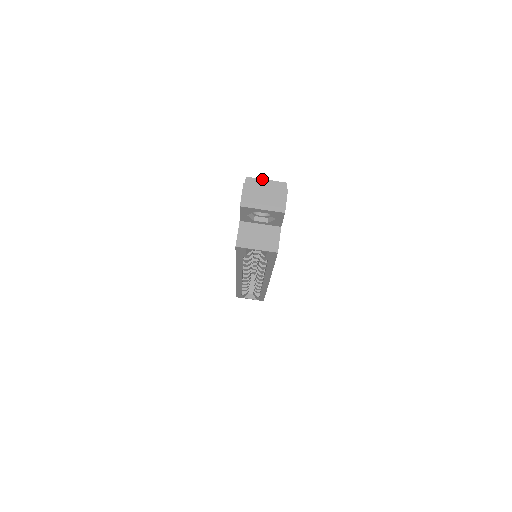
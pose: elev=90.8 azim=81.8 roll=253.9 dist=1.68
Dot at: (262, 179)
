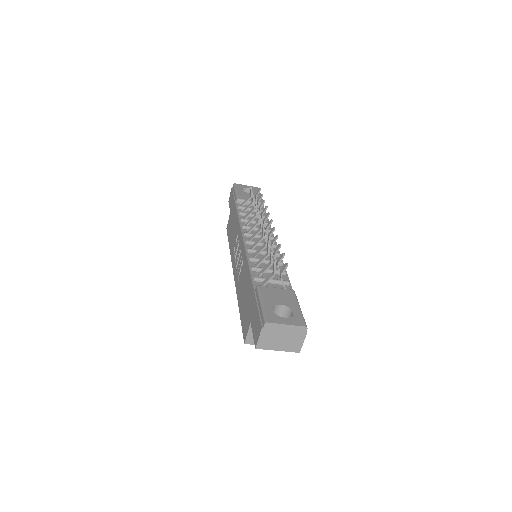
Dot at: (282, 324)
